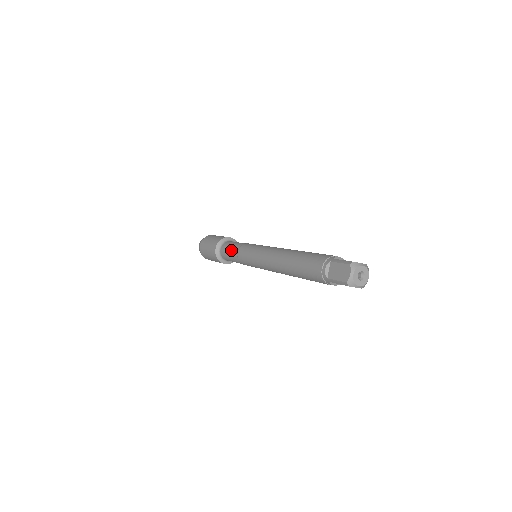
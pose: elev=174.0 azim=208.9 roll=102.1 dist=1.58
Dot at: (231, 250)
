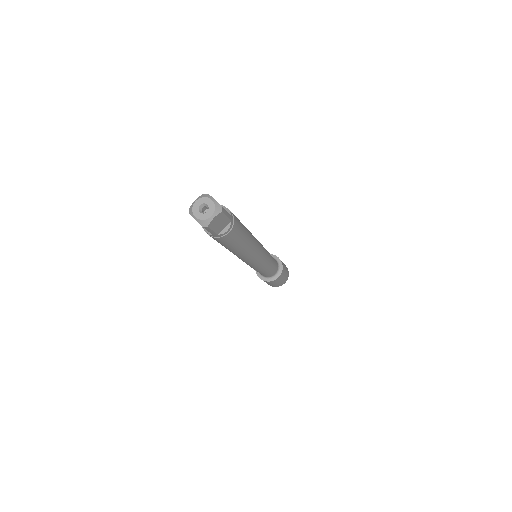
Dot at: occluded
